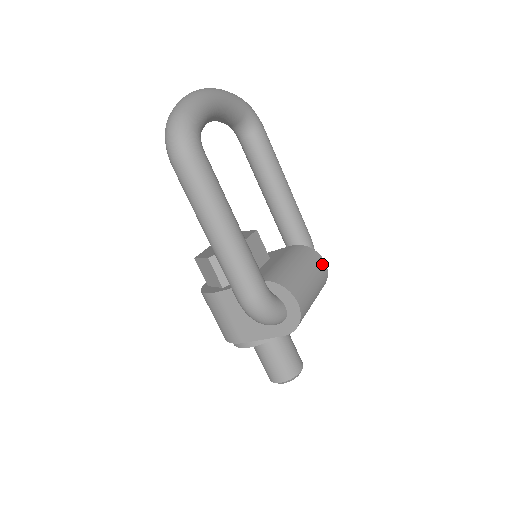
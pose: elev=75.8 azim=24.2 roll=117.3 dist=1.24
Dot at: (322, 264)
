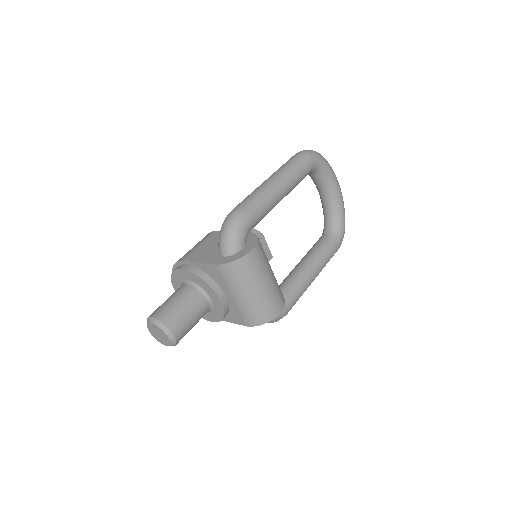
Dot at: (280, 305)
